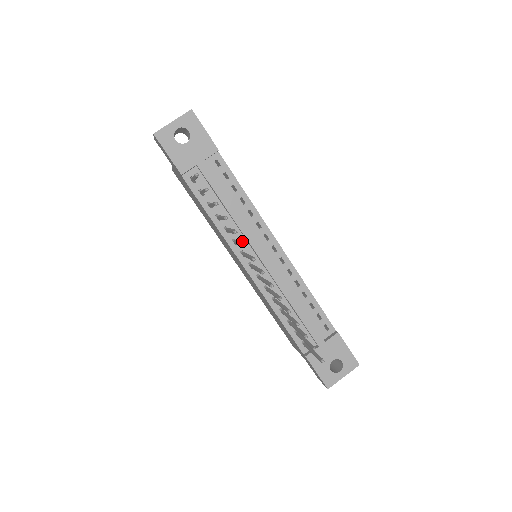
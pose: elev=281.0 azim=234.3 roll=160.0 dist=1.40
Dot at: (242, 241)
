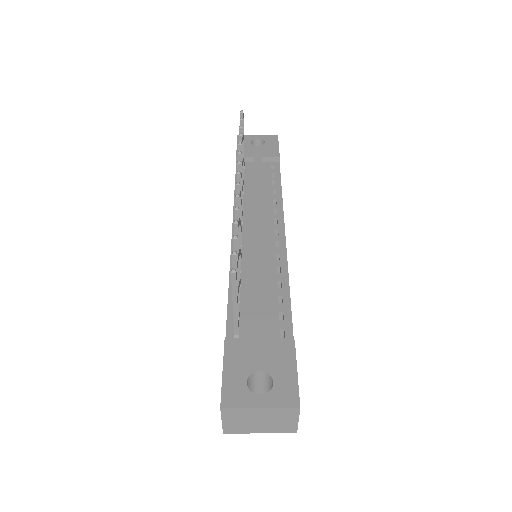
Dot at: (249, 214)
